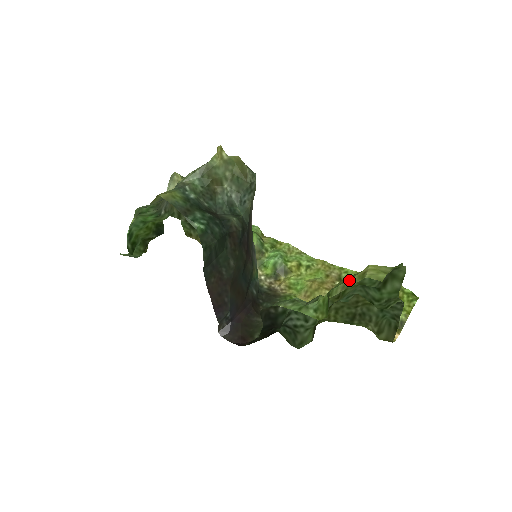
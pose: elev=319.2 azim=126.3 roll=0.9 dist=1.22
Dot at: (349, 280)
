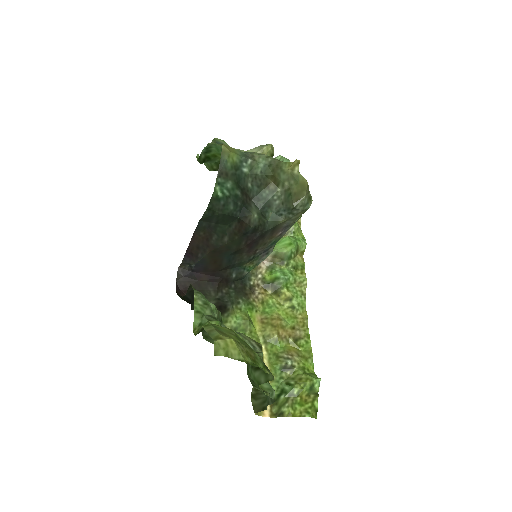
Dot at: (216, 331)
